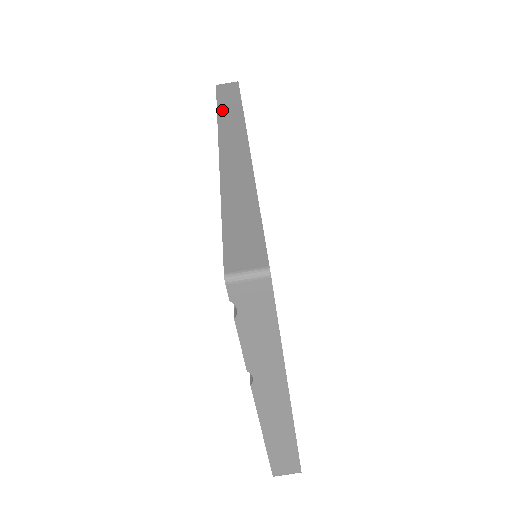
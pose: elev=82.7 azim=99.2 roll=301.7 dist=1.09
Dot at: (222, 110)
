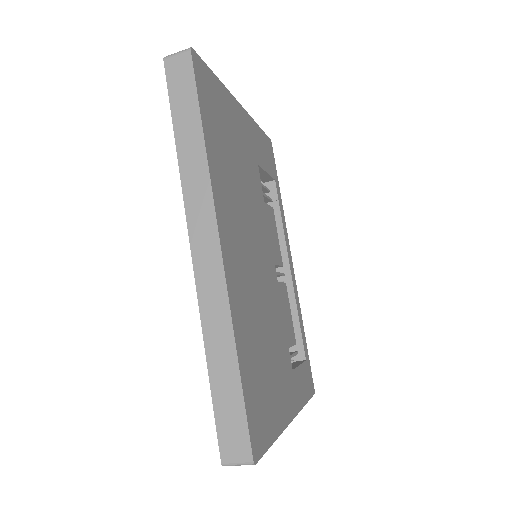
Dot at: (181, 148)
